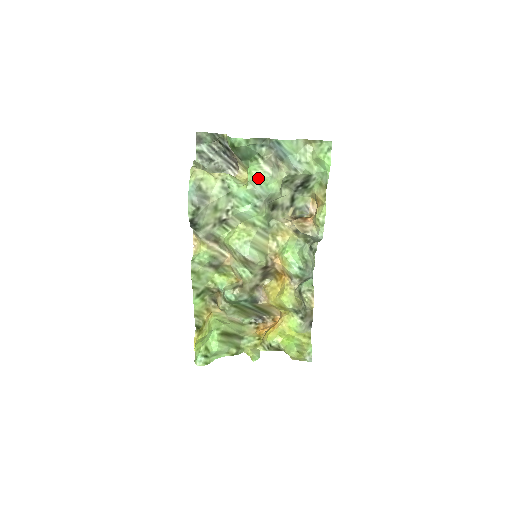
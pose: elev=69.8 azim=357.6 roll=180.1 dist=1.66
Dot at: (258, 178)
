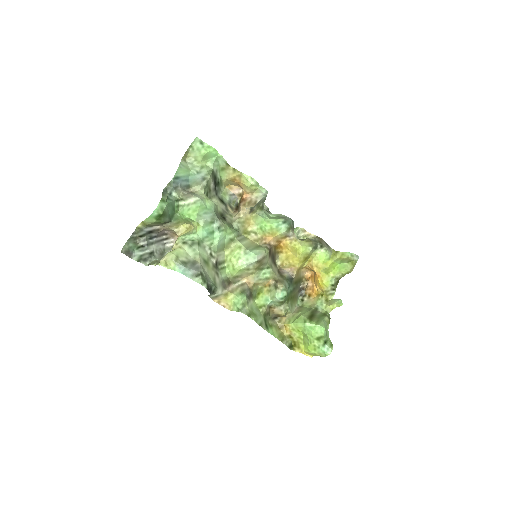
Dot at: (198, 211)
